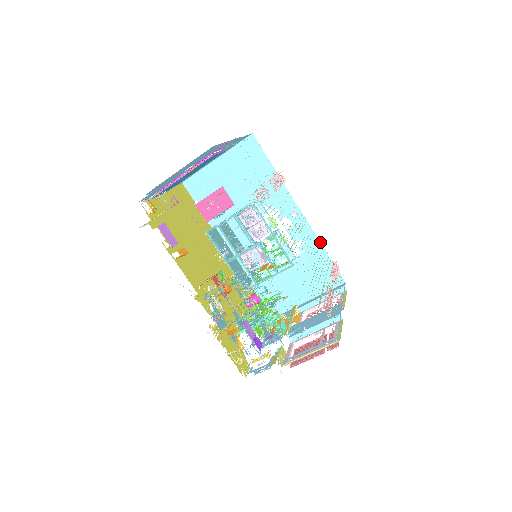
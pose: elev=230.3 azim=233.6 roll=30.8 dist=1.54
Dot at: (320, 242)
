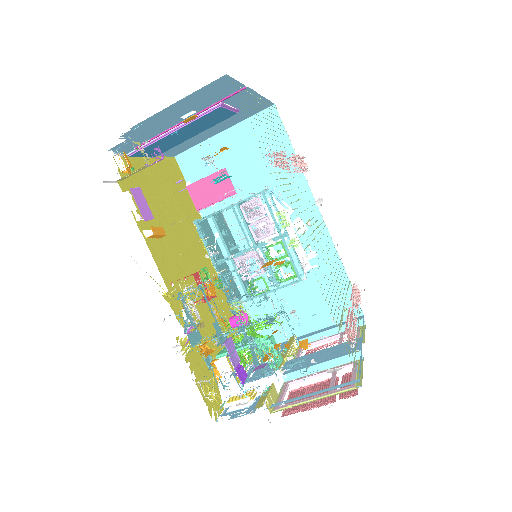
Dot at: (339, 257)
